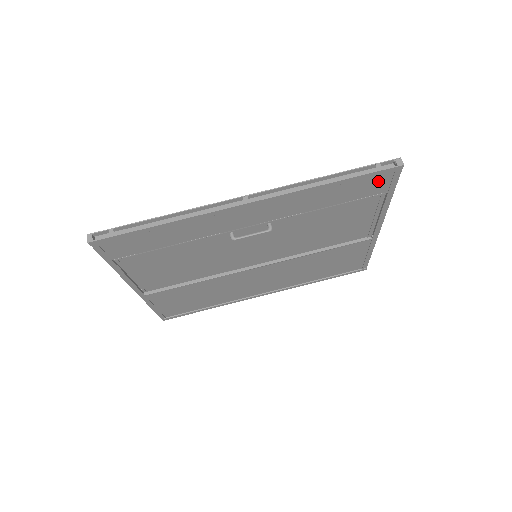
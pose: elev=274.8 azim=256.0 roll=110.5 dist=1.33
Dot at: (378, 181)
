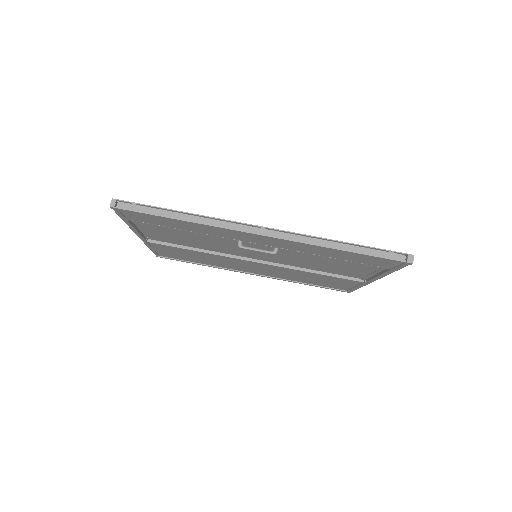
Dot at: (385, 262)
